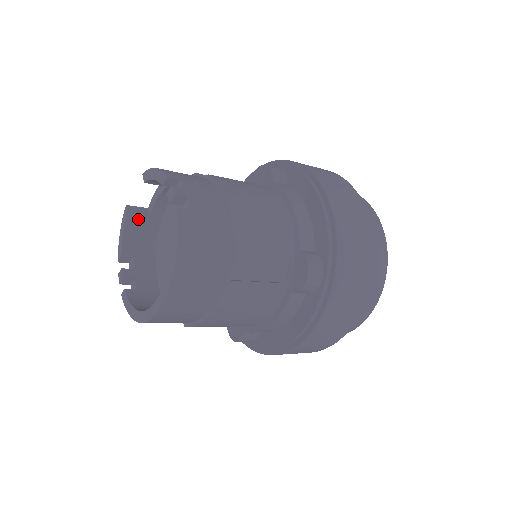
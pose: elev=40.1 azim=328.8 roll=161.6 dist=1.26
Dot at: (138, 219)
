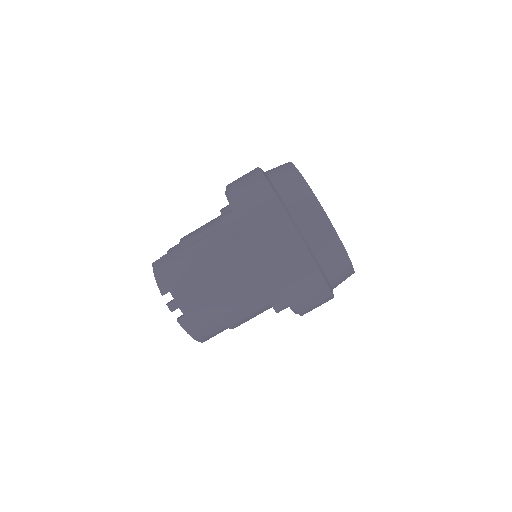
Dot at: occluded
